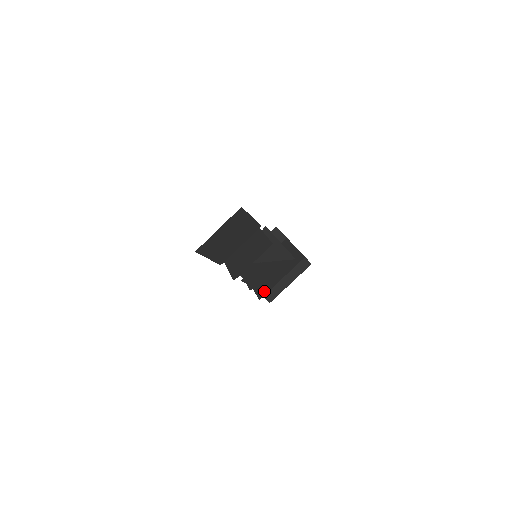
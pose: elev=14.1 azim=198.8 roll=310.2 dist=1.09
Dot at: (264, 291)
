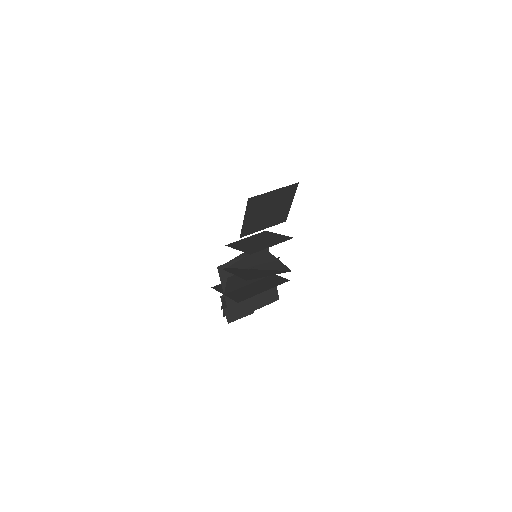
Dot at: (243, 297)
